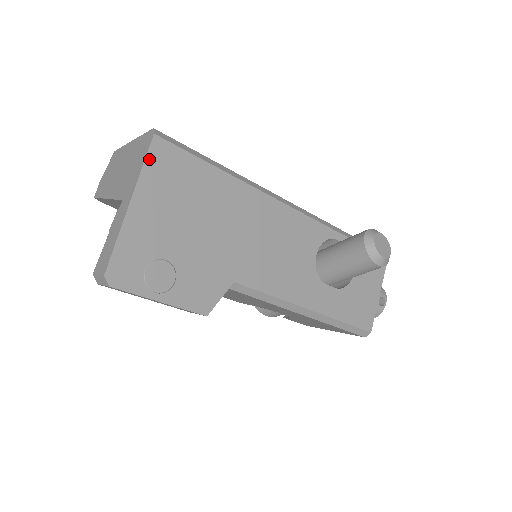
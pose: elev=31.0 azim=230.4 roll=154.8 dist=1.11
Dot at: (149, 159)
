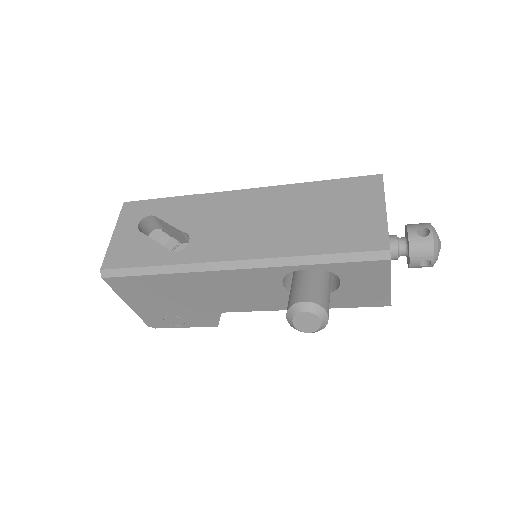
Dot at: (113, 288)
